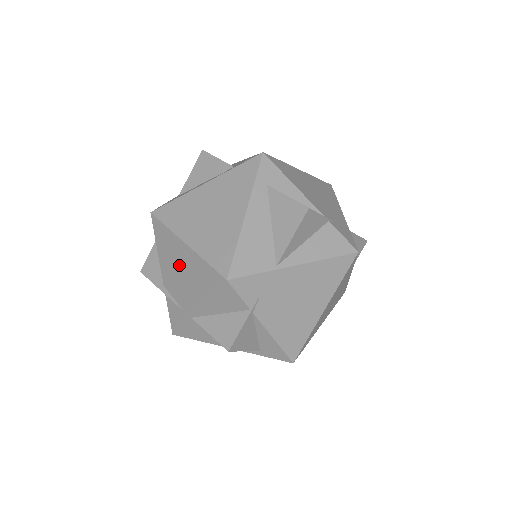
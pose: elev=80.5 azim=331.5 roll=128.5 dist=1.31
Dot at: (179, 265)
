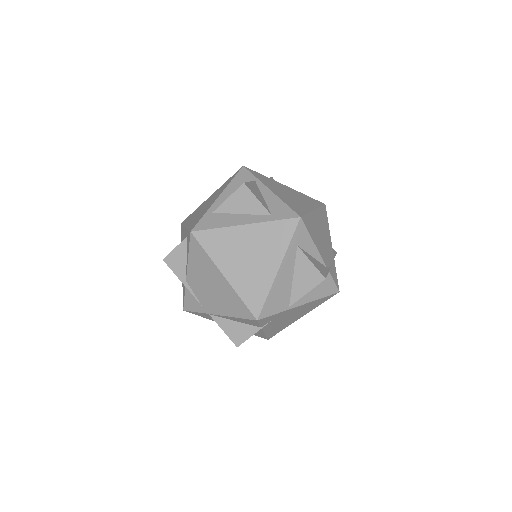
Dot at: (210, 282)
